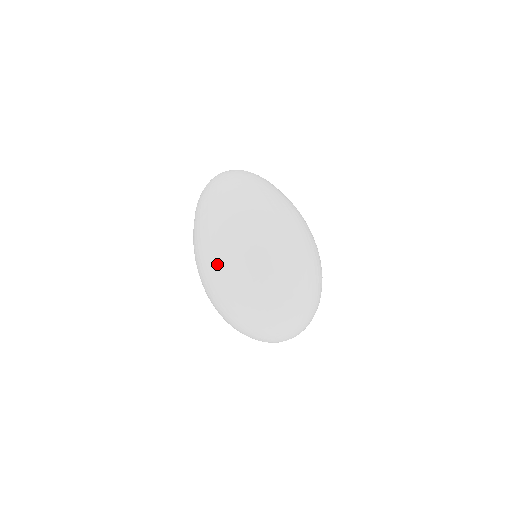
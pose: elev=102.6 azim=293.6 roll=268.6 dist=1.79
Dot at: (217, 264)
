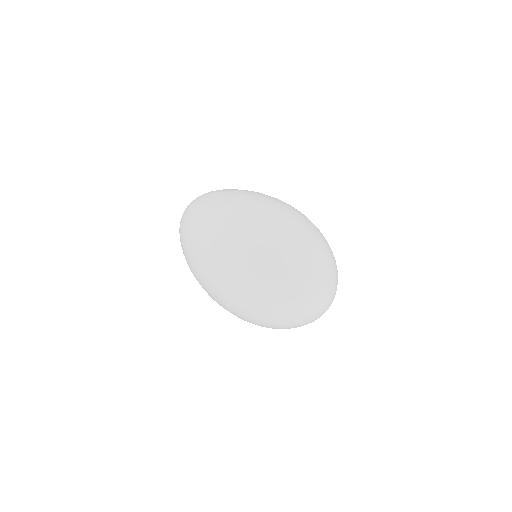
Dot at: (220, 305)
